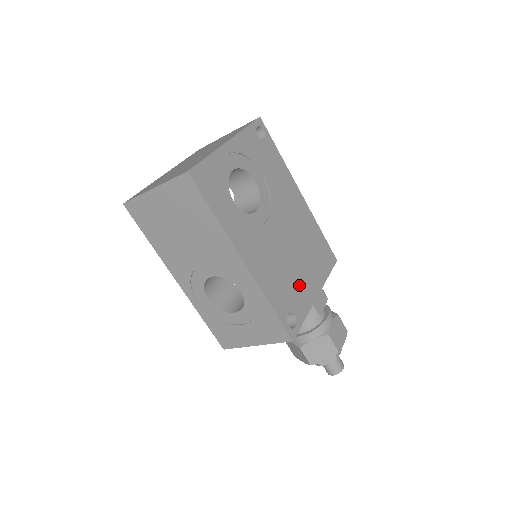
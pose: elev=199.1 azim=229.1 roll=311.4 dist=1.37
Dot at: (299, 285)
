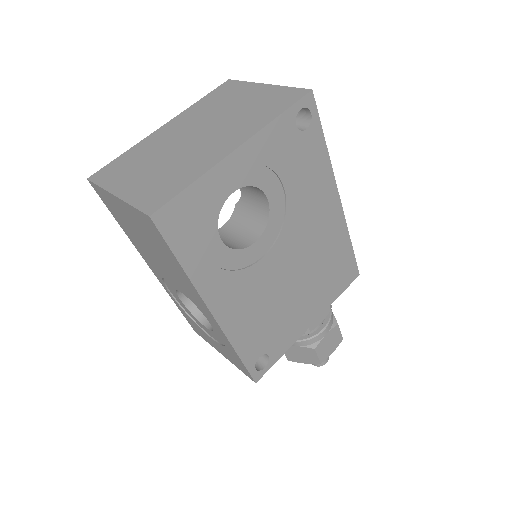
Dot at: (289, 320)
